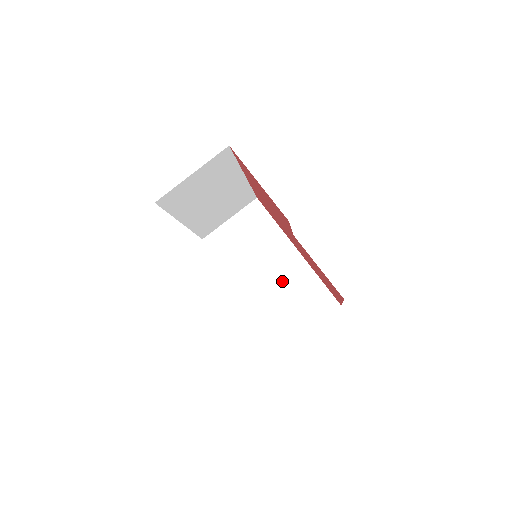
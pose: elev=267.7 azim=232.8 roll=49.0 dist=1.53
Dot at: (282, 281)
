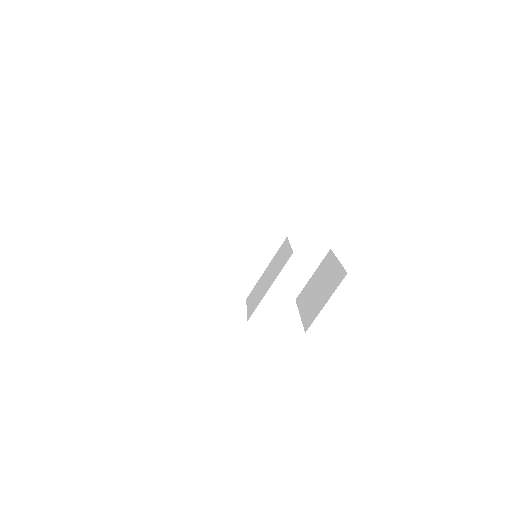
Dot at: (275, 248)
